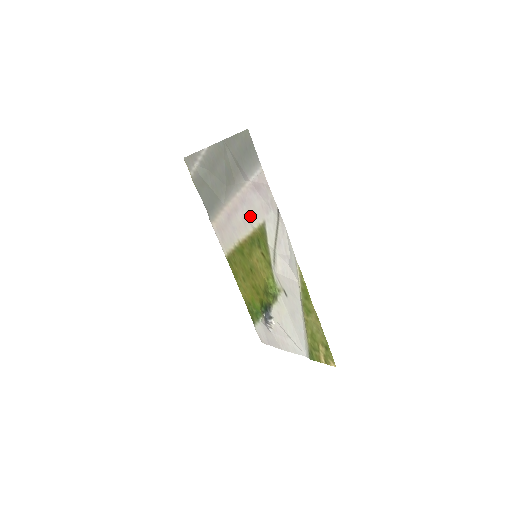
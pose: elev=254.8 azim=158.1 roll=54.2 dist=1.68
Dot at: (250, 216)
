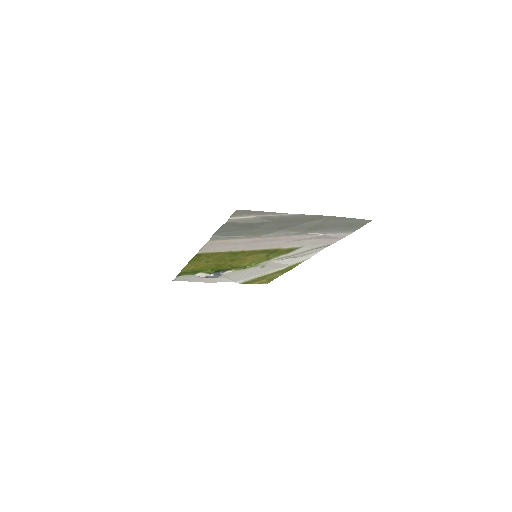
Dot at: (288, 244)
